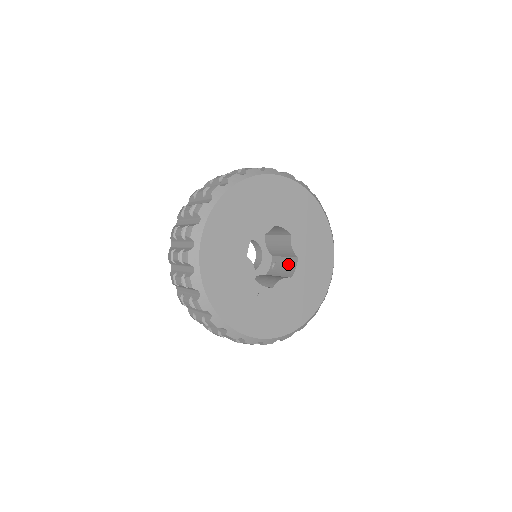
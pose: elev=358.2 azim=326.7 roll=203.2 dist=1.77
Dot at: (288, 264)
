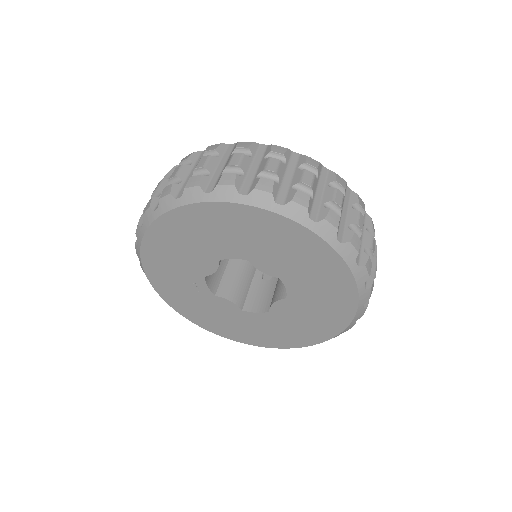
Dot at: (265, 298)
